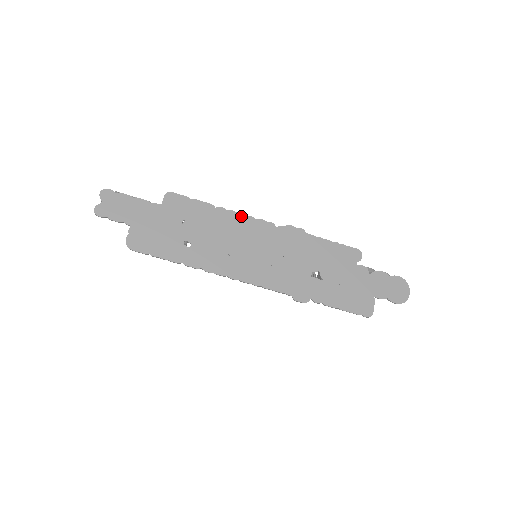
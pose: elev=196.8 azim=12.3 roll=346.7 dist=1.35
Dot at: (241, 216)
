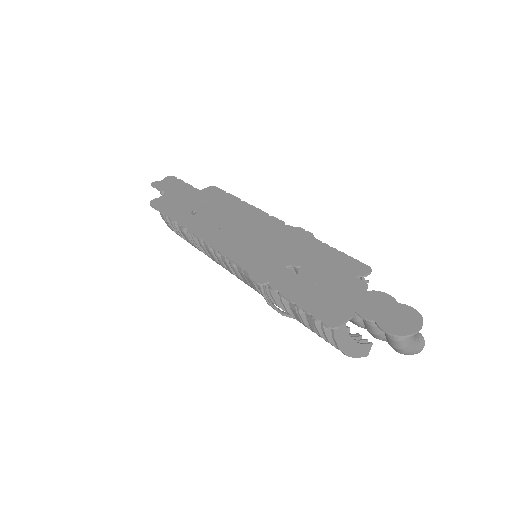
Dot at: (258, 211)
